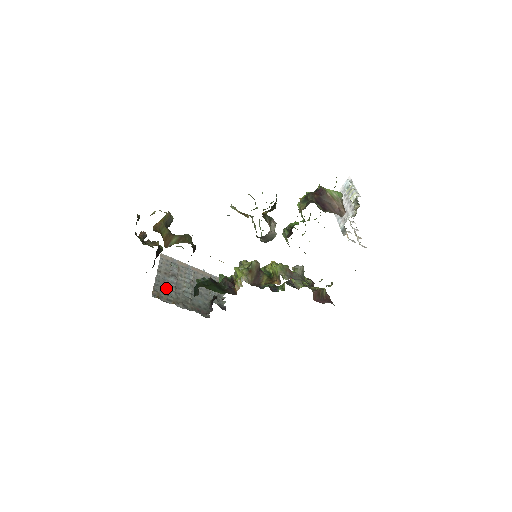
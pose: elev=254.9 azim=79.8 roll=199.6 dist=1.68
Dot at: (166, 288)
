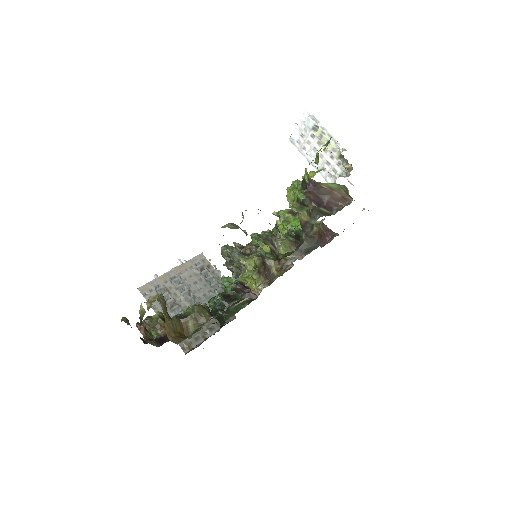
Dot at: occluded
